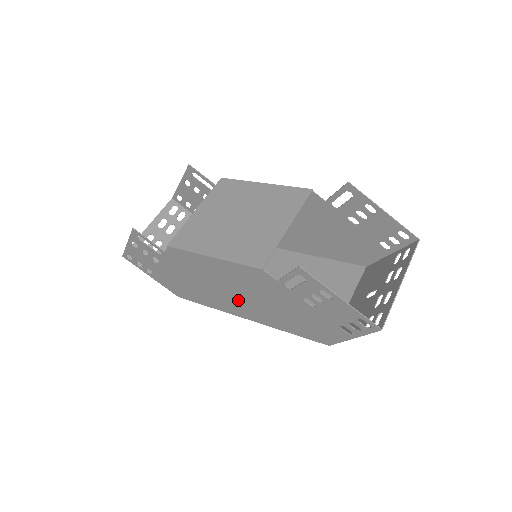
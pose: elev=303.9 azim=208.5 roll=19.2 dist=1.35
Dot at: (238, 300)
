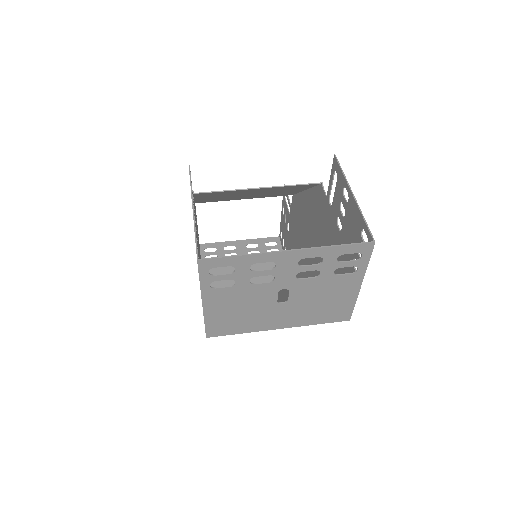
Dot at: occluded
